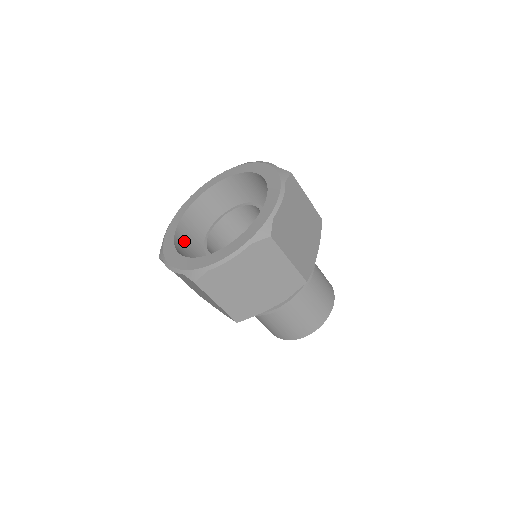
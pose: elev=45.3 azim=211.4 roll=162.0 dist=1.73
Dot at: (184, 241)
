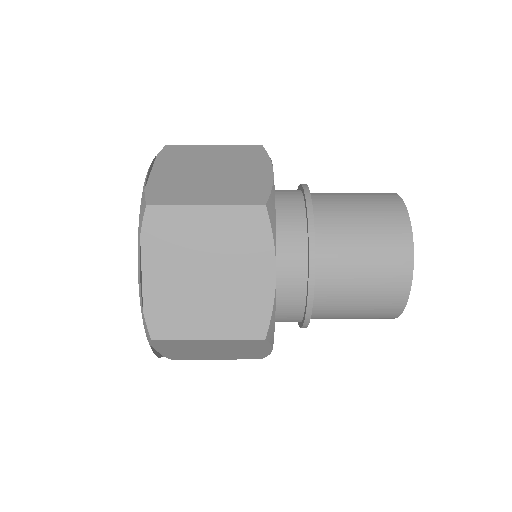
Dot at: occluded
